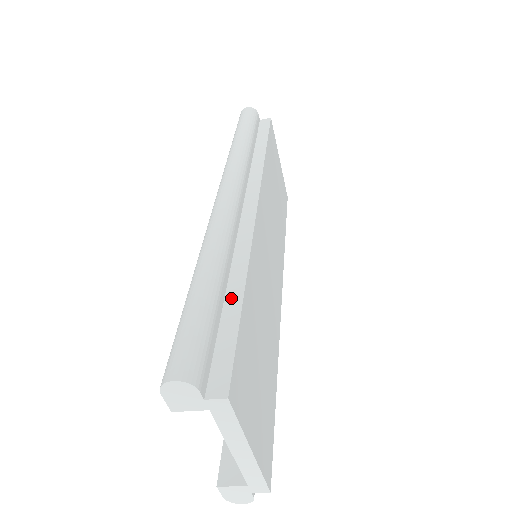
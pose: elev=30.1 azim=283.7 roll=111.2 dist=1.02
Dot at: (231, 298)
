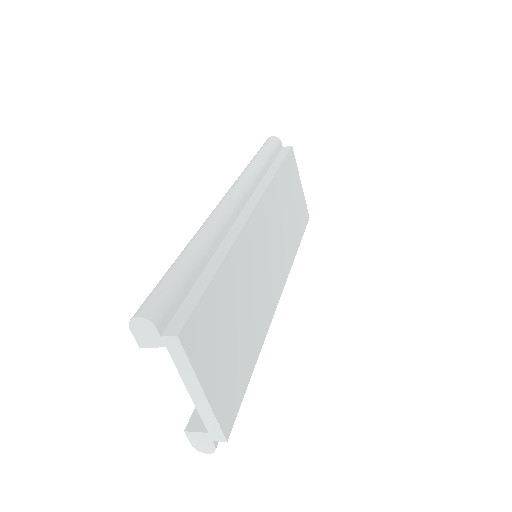
Dot at: (207, 273)
